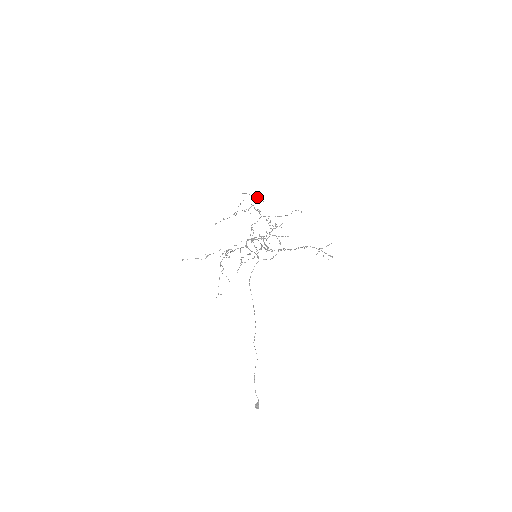
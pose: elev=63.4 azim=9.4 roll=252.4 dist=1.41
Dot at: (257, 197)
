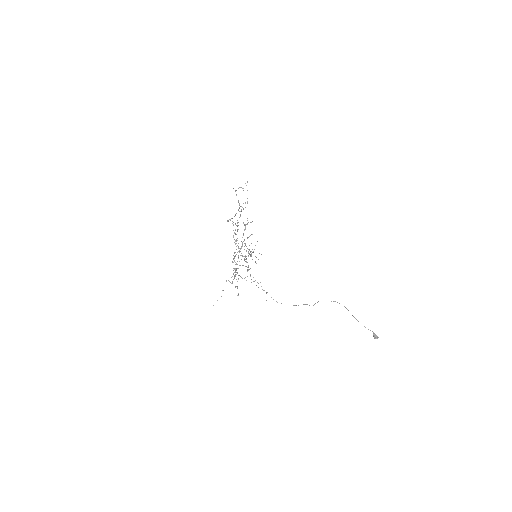
Dot at: occluded
